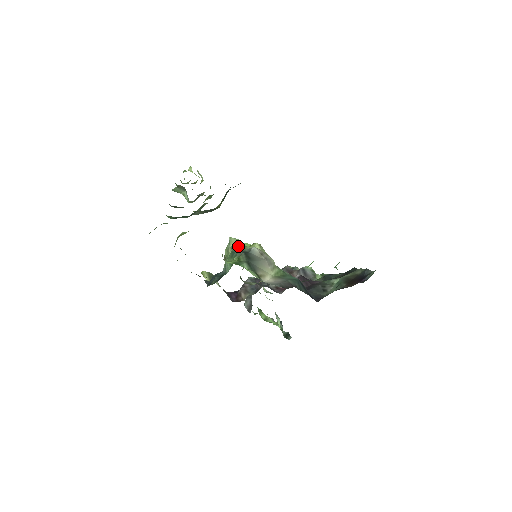
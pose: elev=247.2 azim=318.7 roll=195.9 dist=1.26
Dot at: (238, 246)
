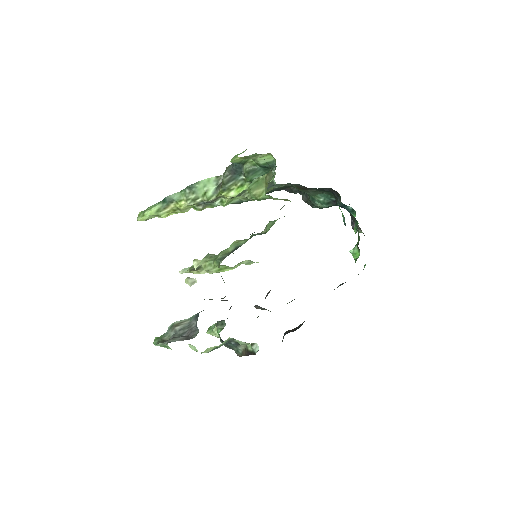
Dot at: occluded
